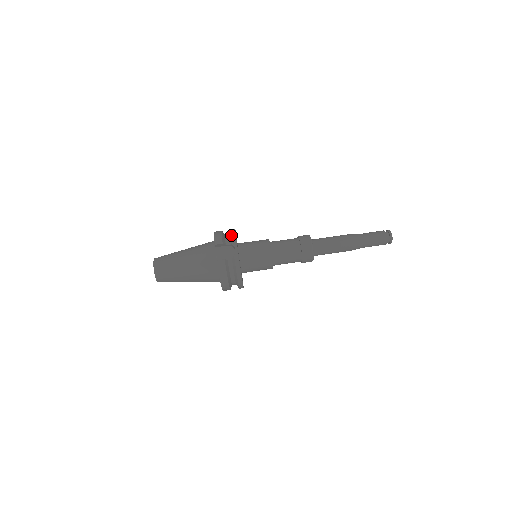
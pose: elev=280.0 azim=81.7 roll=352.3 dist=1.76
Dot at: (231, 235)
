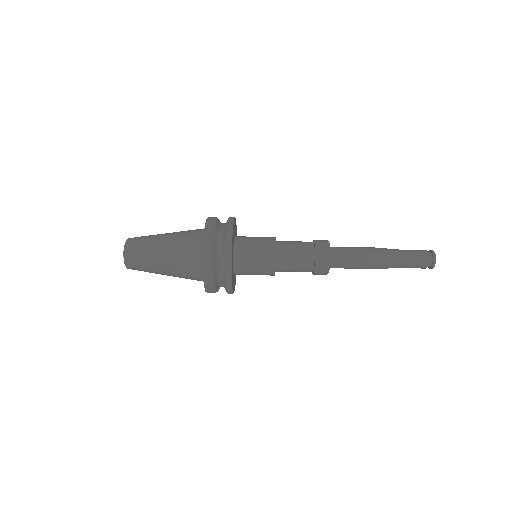
Dot at: occluded
